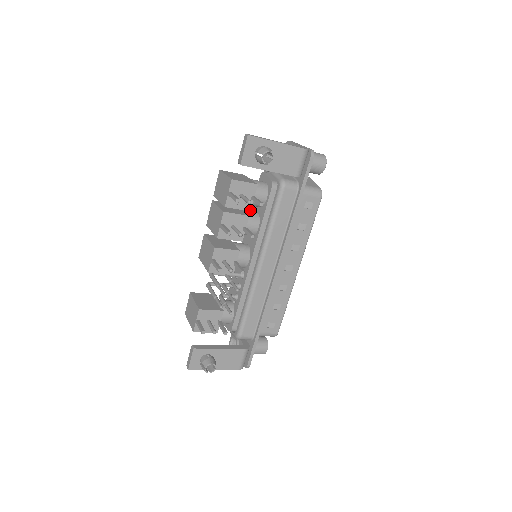
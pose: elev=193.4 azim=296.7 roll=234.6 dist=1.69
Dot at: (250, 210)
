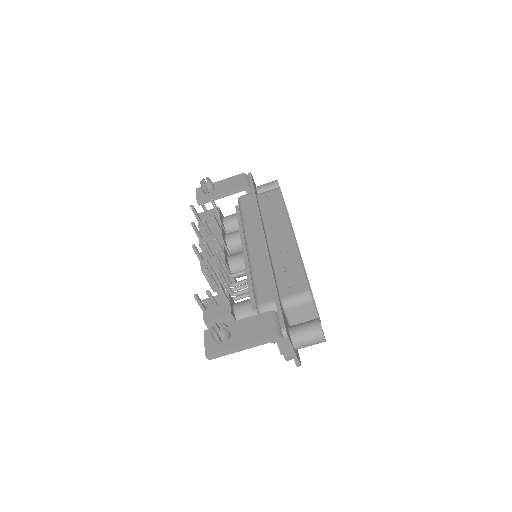
Dot at: (220, 221)
